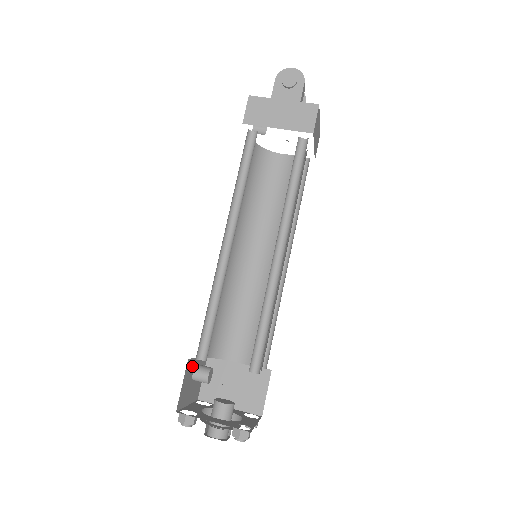
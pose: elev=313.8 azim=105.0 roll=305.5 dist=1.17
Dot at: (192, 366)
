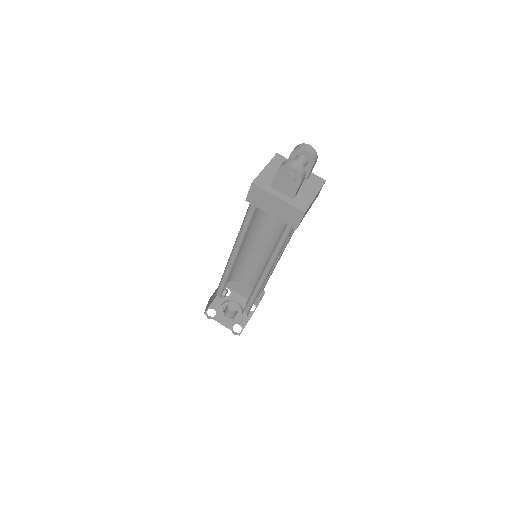
Dot at: (214, 293)
